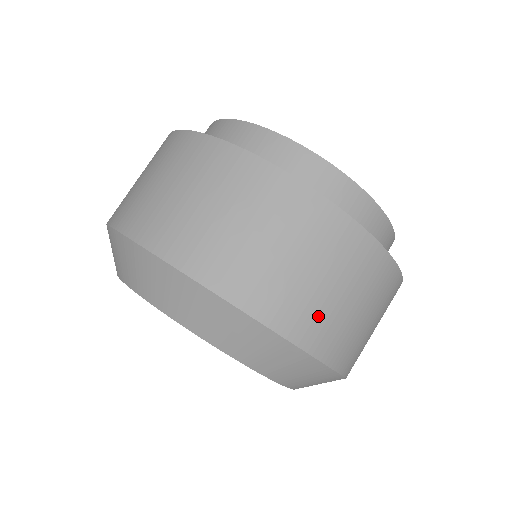
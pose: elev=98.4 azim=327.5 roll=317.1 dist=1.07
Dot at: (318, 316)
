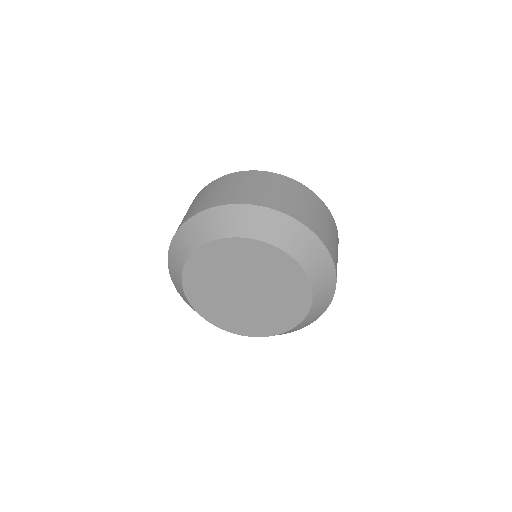
Dot at: (253, 195)
